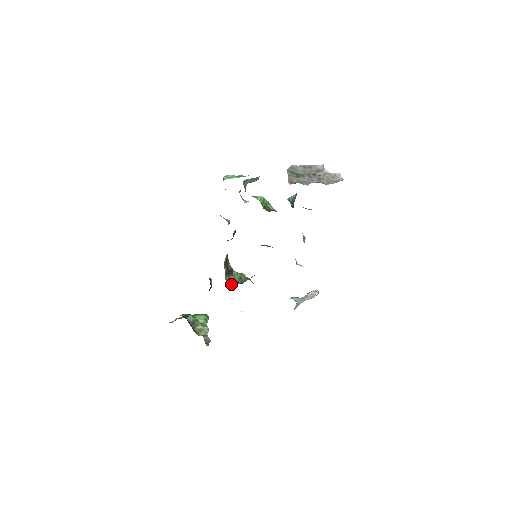
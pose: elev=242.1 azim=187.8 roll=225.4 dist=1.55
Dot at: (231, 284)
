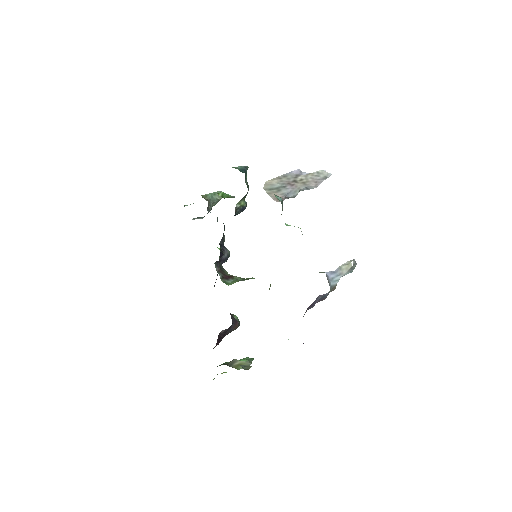
Dot at: occluded
